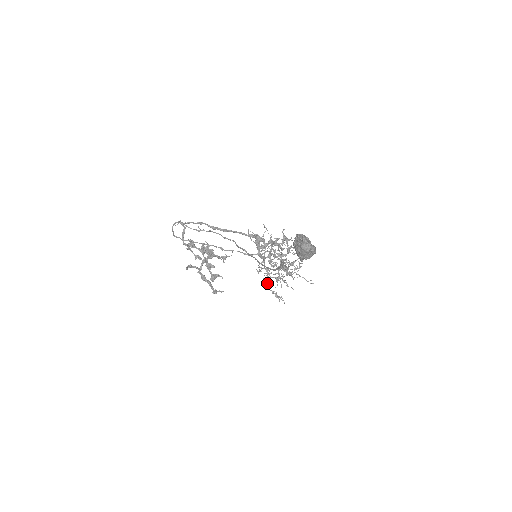
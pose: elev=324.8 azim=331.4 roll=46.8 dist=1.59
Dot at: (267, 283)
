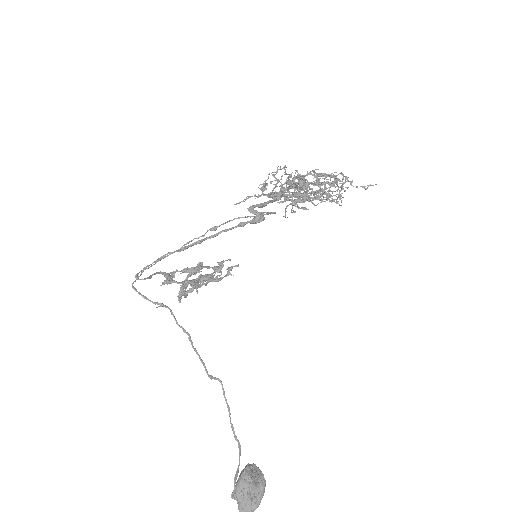
Dot at: occluded
